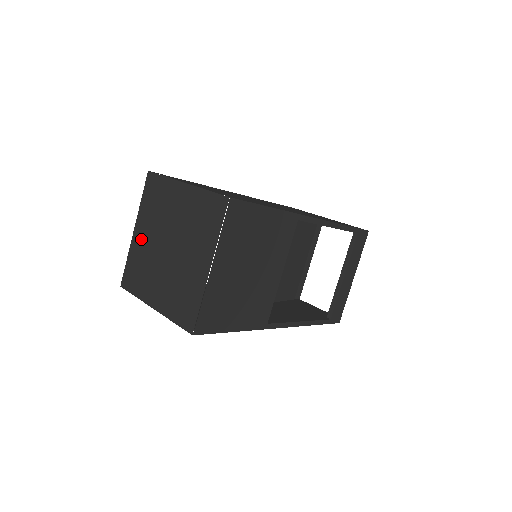
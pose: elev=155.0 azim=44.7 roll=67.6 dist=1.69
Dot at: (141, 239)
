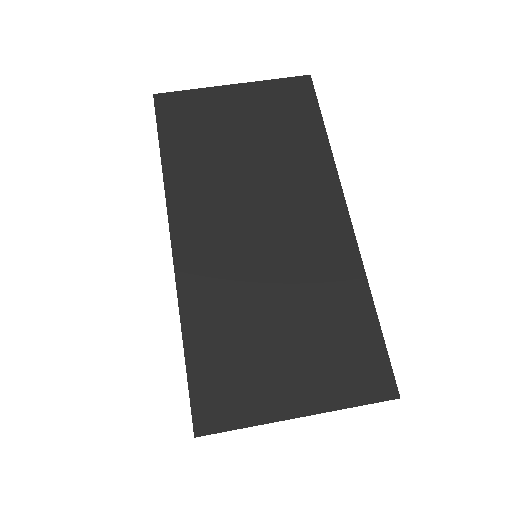
Dot at: occluded
